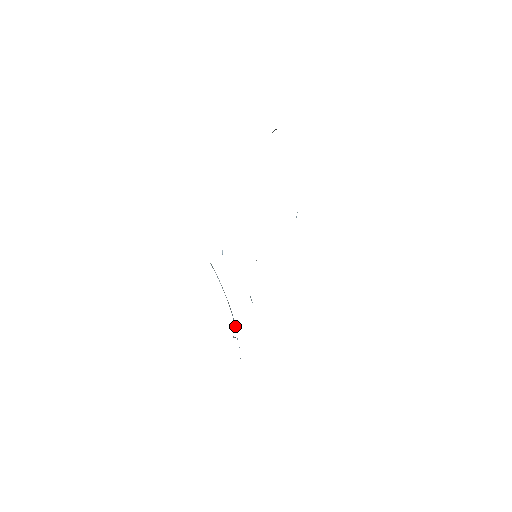
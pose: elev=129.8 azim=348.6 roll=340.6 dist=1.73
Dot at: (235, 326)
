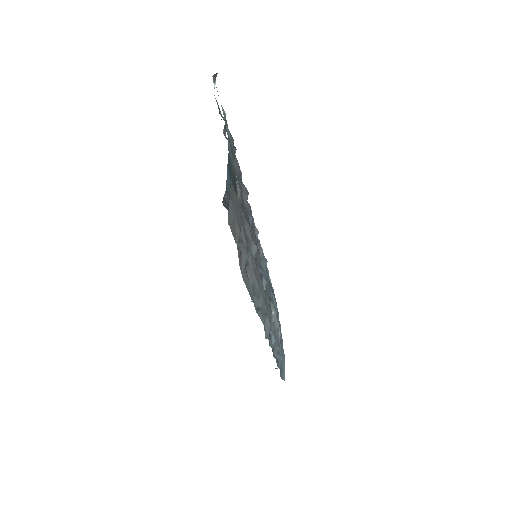
Dot at: occluded
